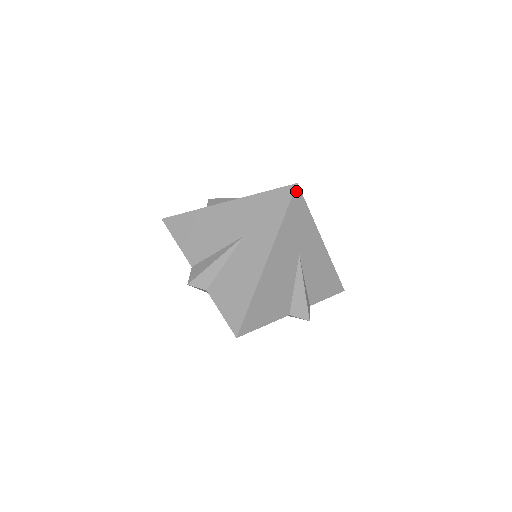
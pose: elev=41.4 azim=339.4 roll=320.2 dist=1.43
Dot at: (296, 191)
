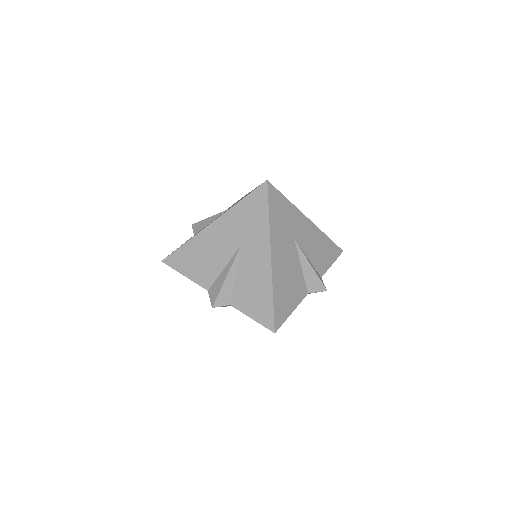
Dot at: (269, 187)
